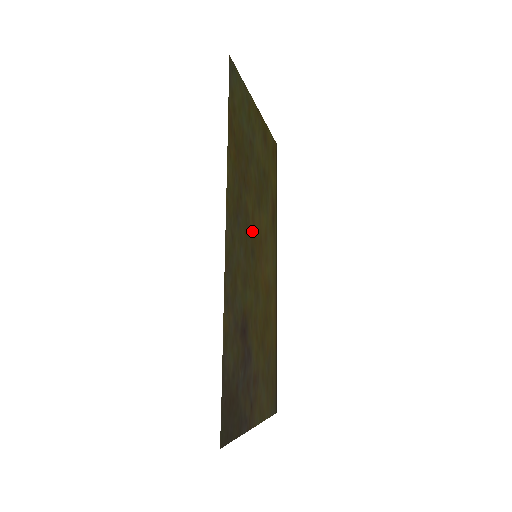
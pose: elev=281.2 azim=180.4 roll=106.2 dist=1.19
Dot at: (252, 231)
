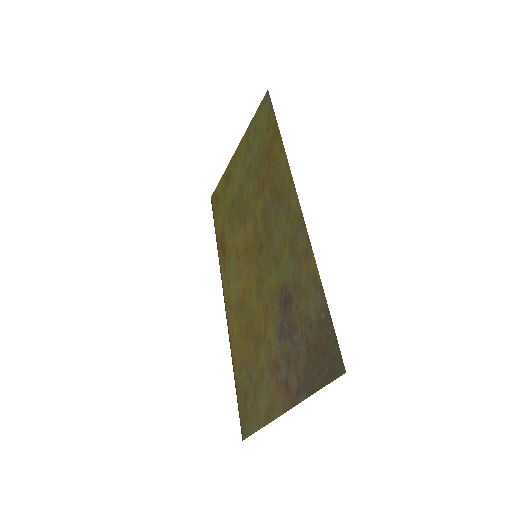
Dot at: (258, 231)
